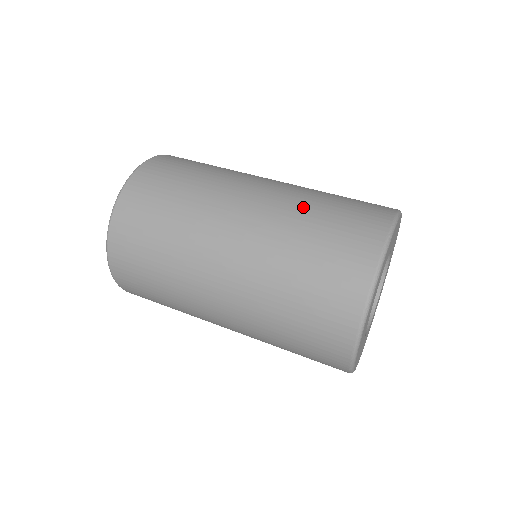
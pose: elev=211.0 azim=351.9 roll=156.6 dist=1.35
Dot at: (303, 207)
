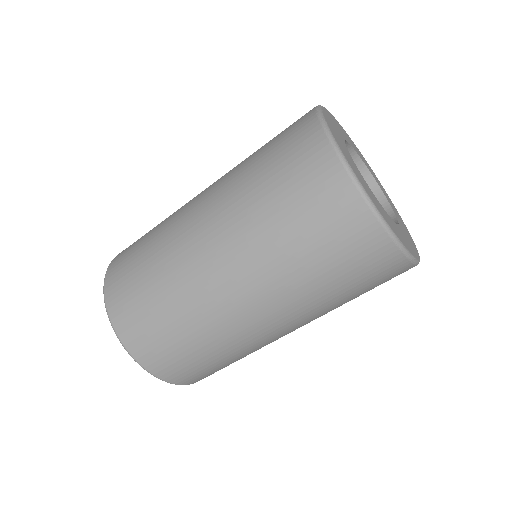
Dot at: occluded
